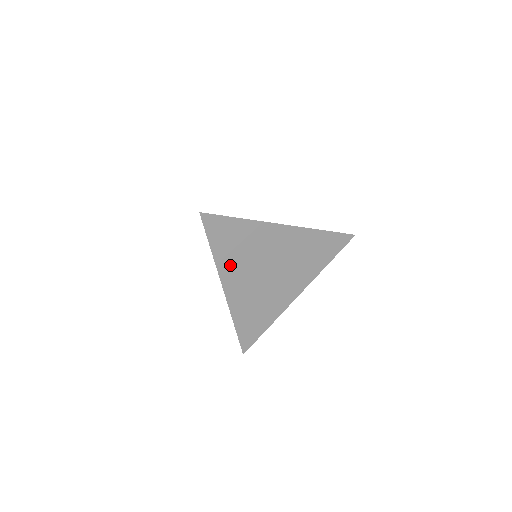
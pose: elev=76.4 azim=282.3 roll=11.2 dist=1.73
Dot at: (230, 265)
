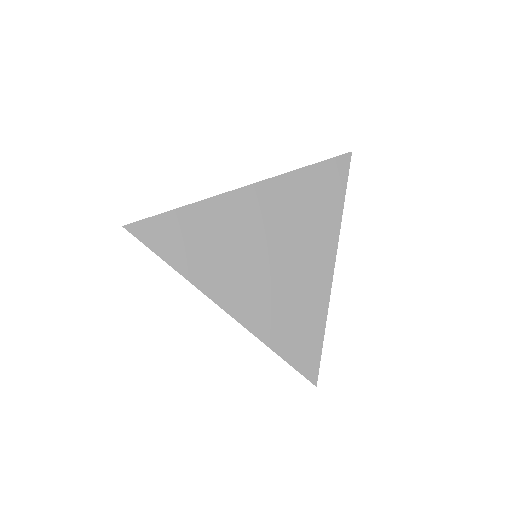
Dot at: (209, 273)
